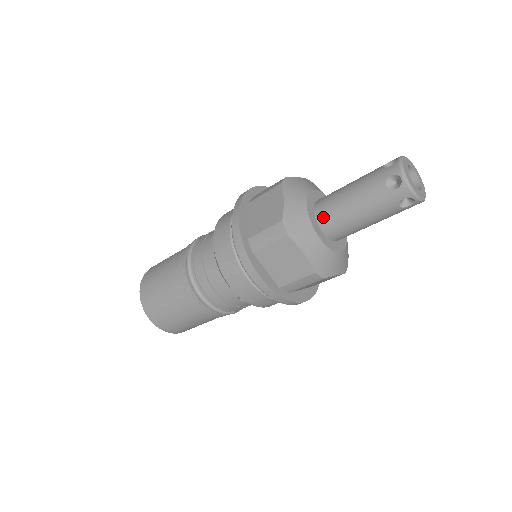
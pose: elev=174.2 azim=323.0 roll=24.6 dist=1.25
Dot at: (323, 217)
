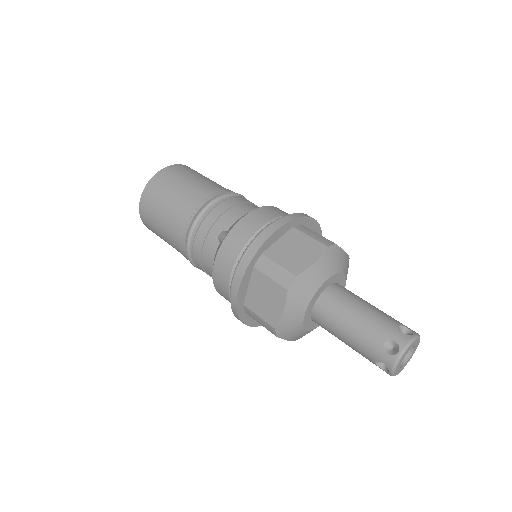
Dot at: (317, 321)
